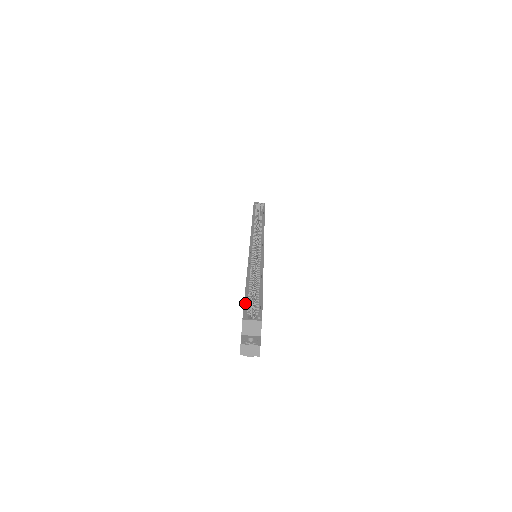
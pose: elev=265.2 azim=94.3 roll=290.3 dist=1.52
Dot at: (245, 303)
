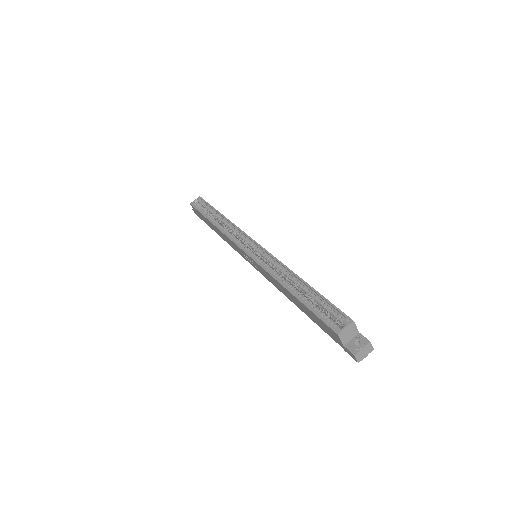
Dot at: (318, 316)
